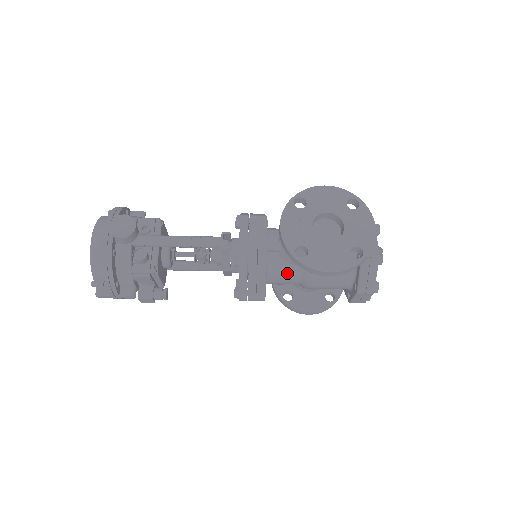
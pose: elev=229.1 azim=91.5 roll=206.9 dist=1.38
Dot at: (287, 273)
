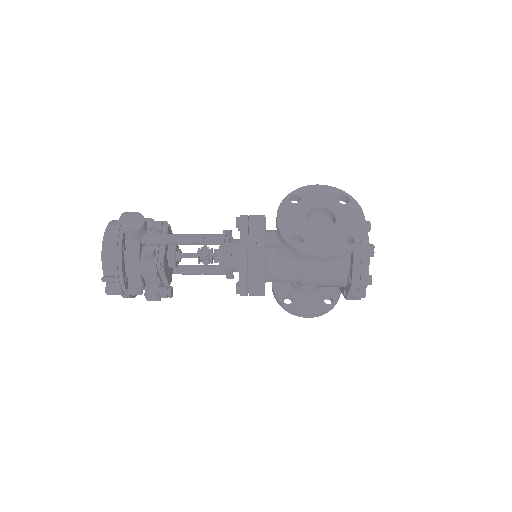
Dot at: (285, 268)
